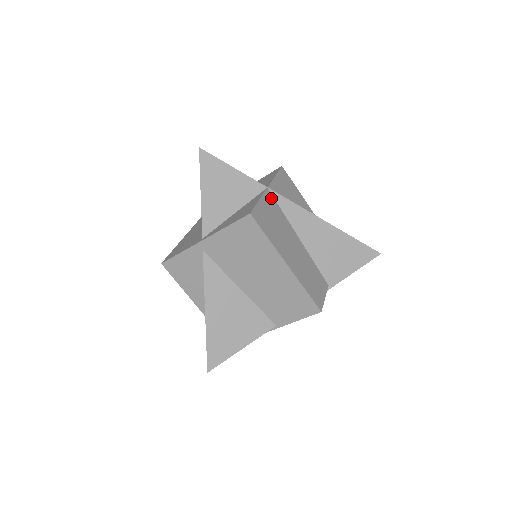
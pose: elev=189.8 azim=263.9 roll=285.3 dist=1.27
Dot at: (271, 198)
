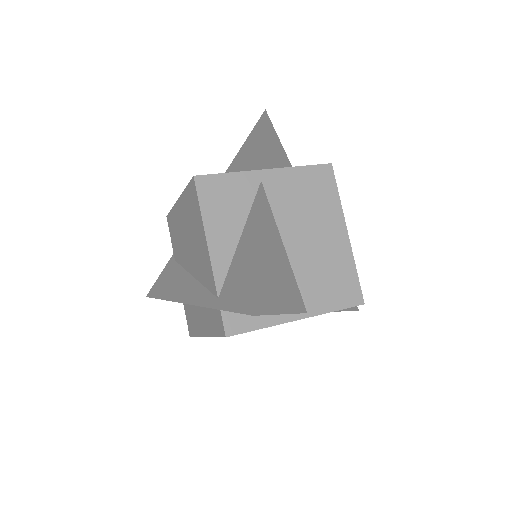
Dot at: occluded
